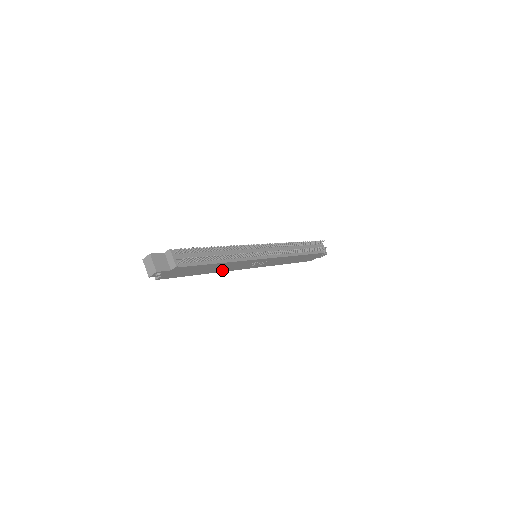
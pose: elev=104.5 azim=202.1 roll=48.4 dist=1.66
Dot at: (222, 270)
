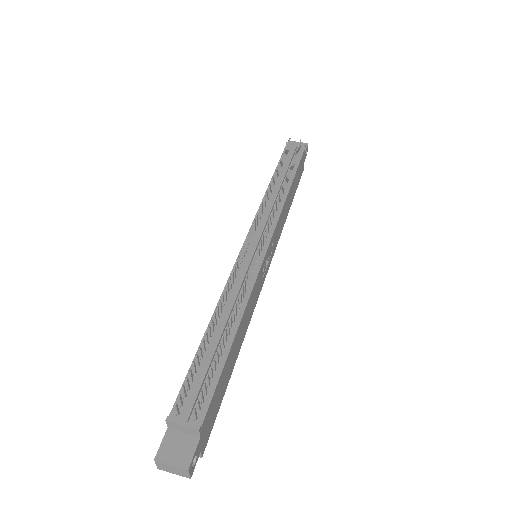
Dot at: (247, 324)
